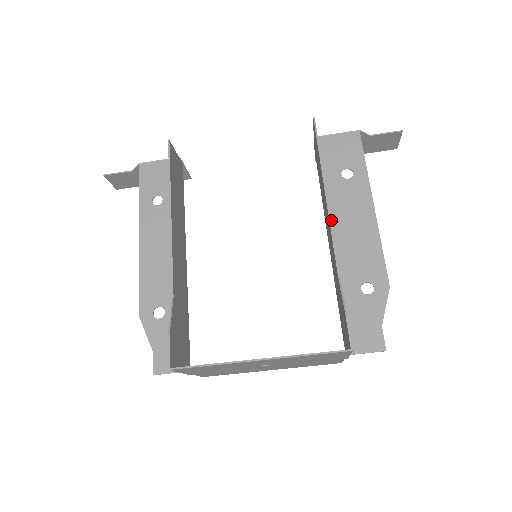
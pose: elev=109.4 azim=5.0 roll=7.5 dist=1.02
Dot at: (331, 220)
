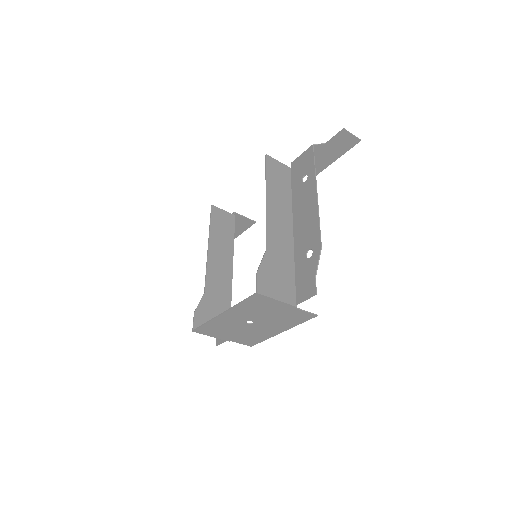
Dot at: (295, 215)
